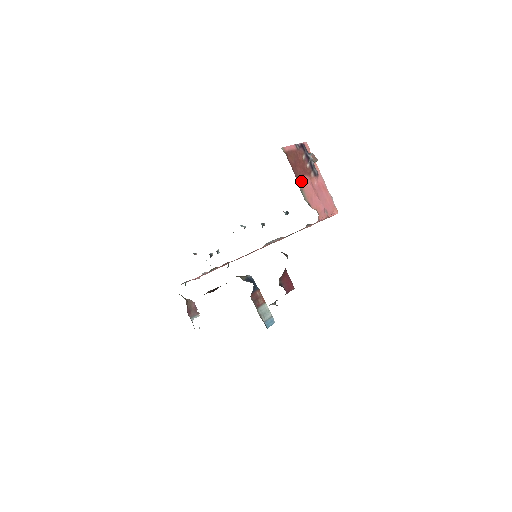
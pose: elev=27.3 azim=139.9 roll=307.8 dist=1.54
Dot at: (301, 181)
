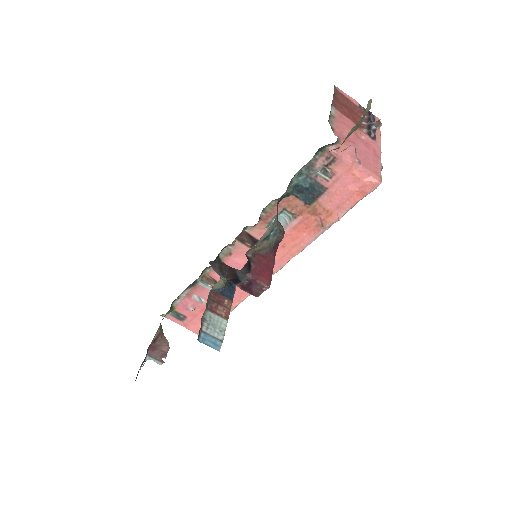
Dot at: (339, 114)
